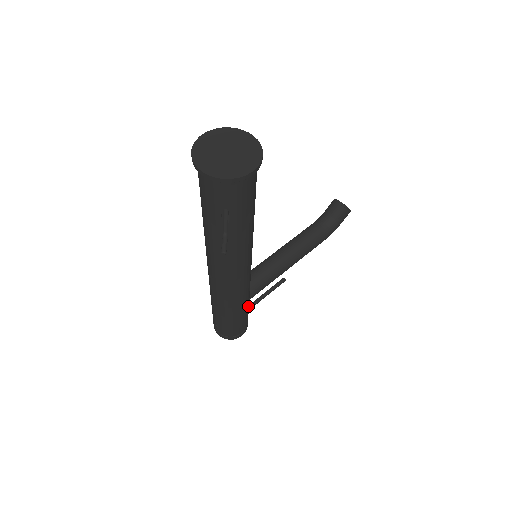
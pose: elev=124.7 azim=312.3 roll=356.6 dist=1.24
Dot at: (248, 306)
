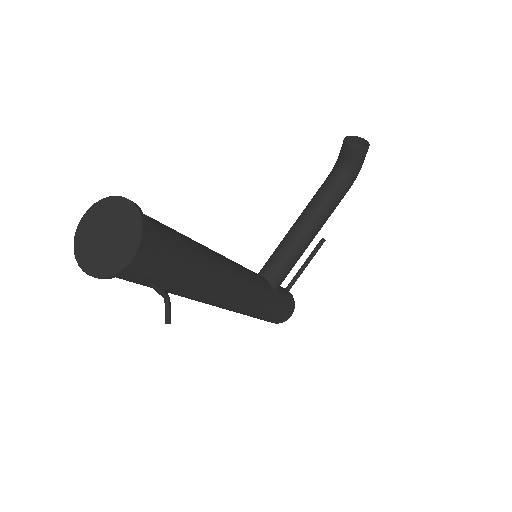
Dot at: (276, 298)
